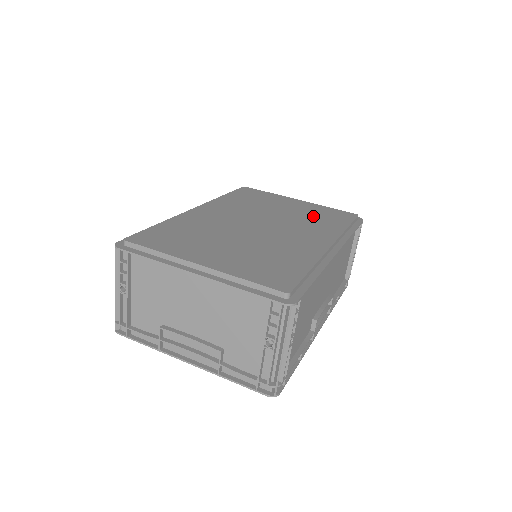
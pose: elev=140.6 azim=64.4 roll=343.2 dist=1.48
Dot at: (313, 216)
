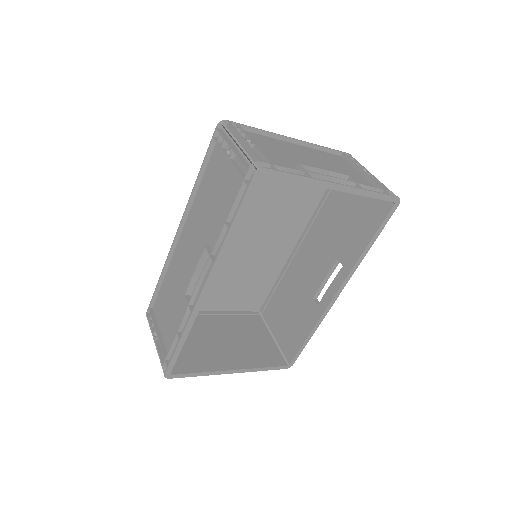
Dot at: (247, 283)
